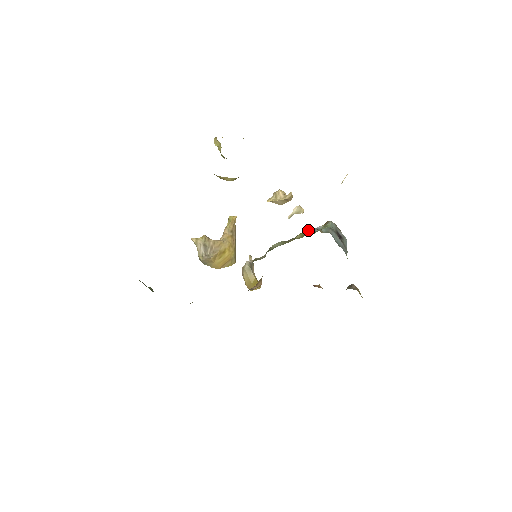
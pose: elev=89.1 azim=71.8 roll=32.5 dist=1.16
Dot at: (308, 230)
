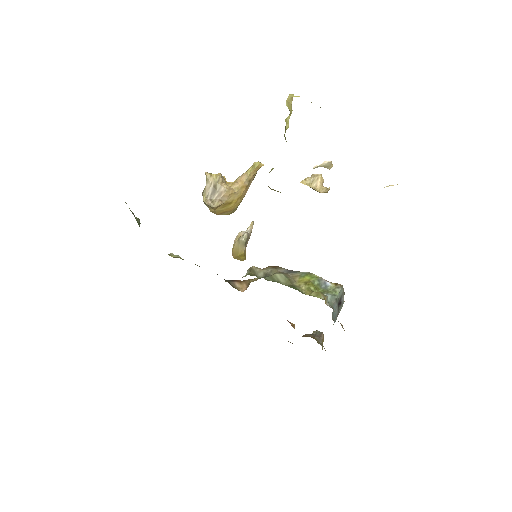
Dot at: (317, 281)
